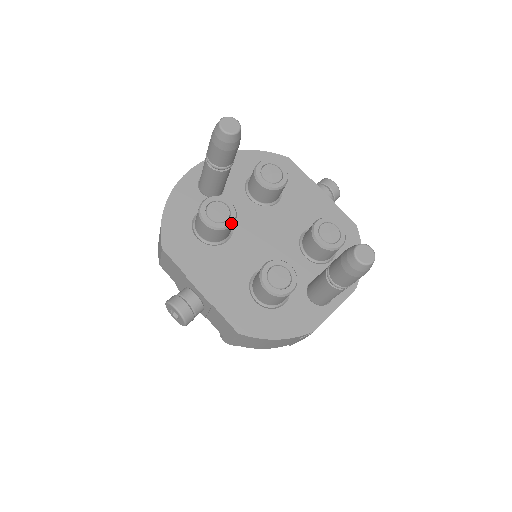
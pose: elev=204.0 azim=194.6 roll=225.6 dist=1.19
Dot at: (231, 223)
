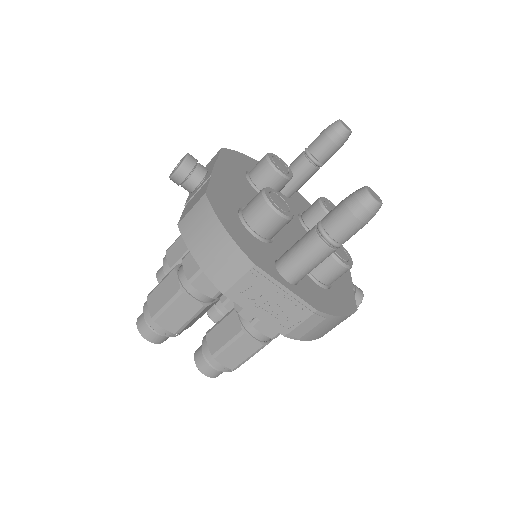
Dot at: (282, 172)
